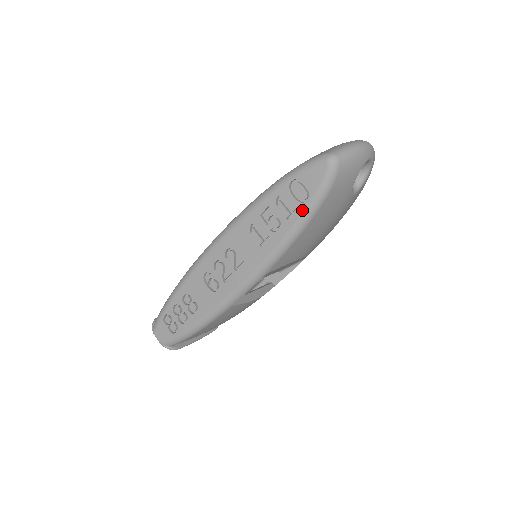
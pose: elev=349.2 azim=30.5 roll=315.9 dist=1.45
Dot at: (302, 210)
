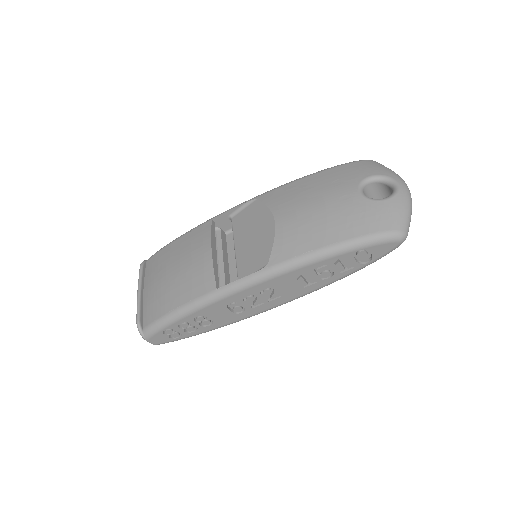
Dot at: (358, 268)
